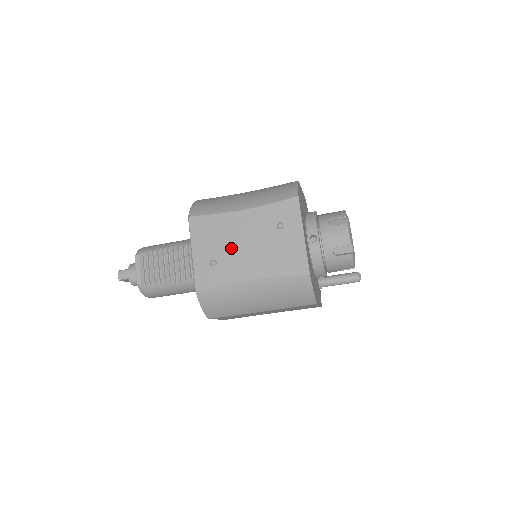
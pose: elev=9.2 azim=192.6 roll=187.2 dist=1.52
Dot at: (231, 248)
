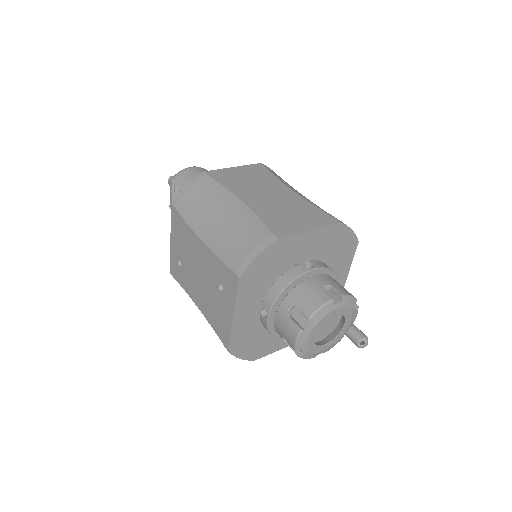
Dot at: (190, 265)
